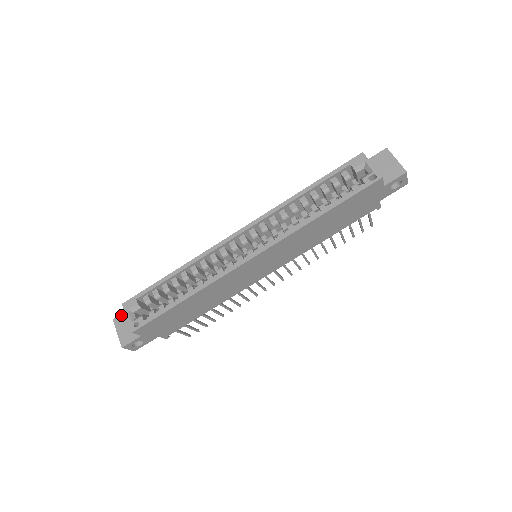
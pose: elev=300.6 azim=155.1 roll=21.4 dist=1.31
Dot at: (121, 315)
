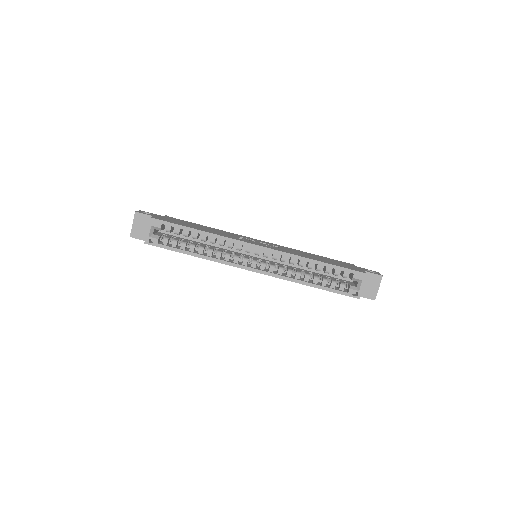
Dot at: (143, 214)
